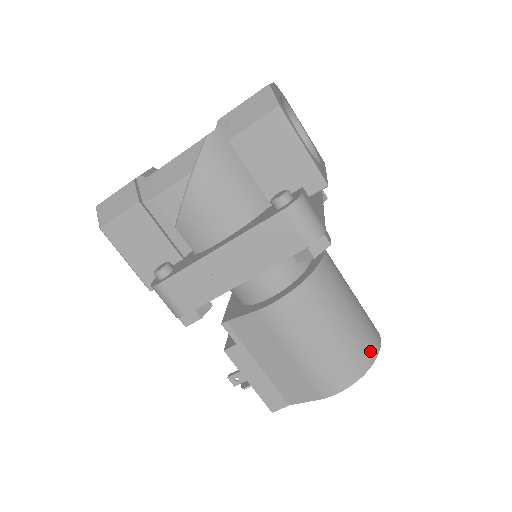
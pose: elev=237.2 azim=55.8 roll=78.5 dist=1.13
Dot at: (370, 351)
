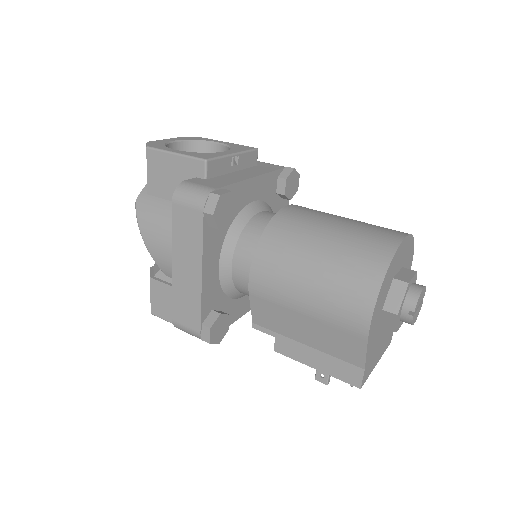
Dot at: (378, 256)
